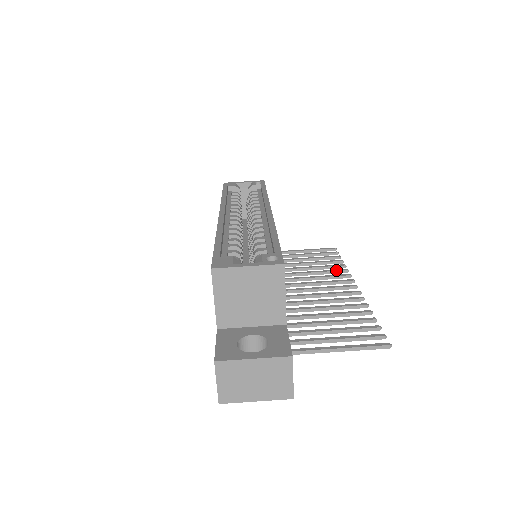
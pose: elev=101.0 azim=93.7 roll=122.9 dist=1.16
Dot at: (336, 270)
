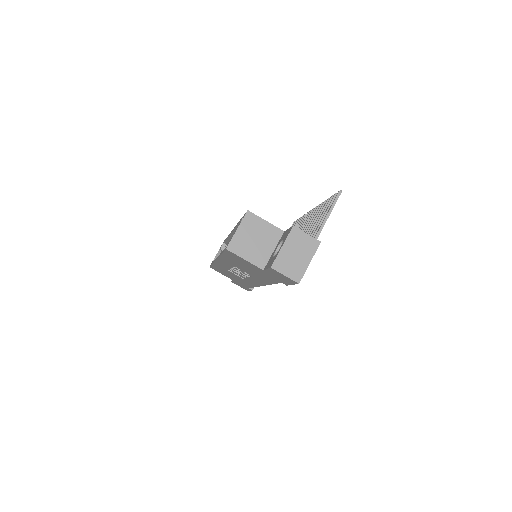
Dot at: (301, 221)
